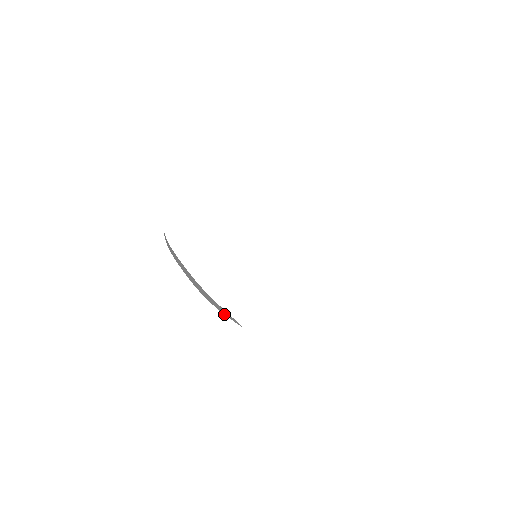
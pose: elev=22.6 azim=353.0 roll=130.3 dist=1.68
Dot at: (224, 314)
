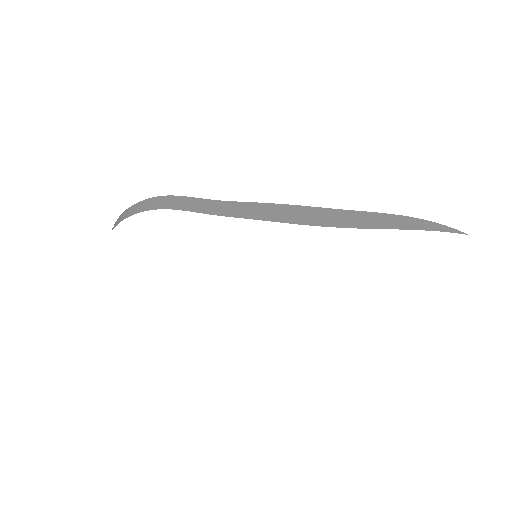
Dot at: occluded
